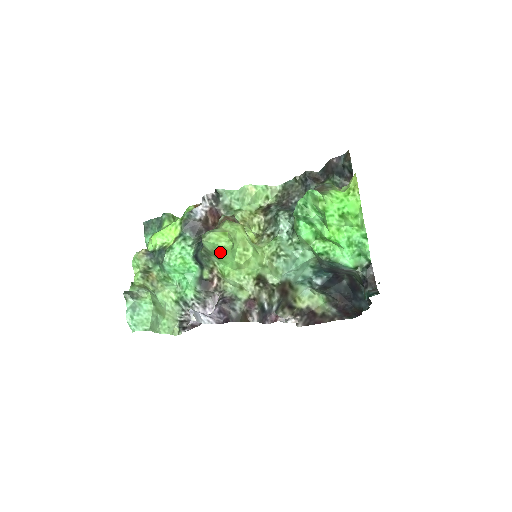
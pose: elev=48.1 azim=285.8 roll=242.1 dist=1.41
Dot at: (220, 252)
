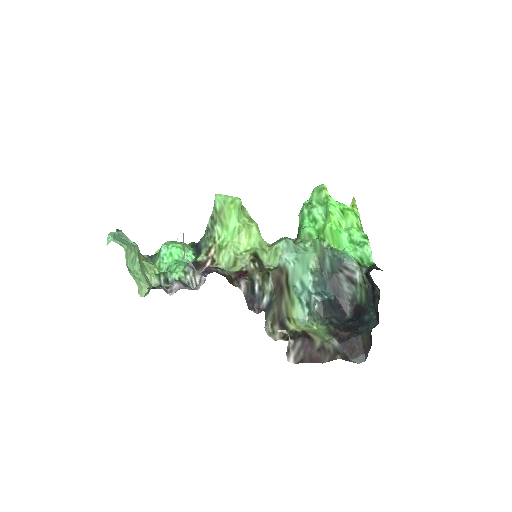
Dot at: (228, 208)
